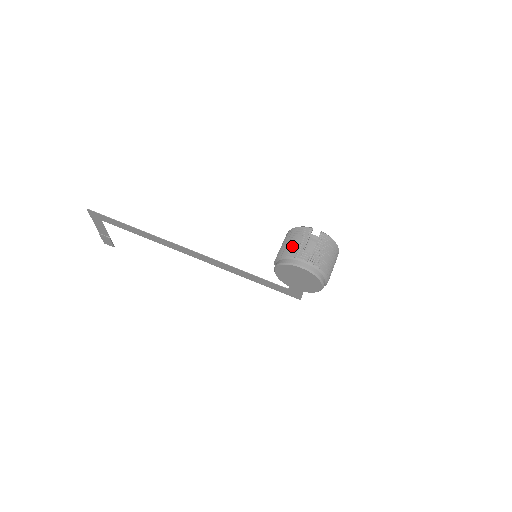
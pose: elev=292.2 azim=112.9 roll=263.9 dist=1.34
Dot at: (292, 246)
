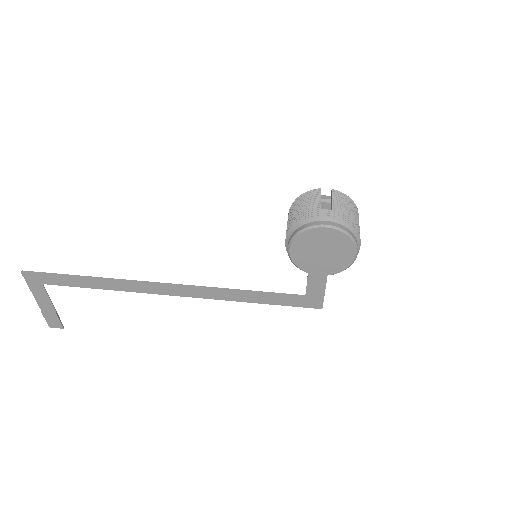
Dot at: (303, 211)
